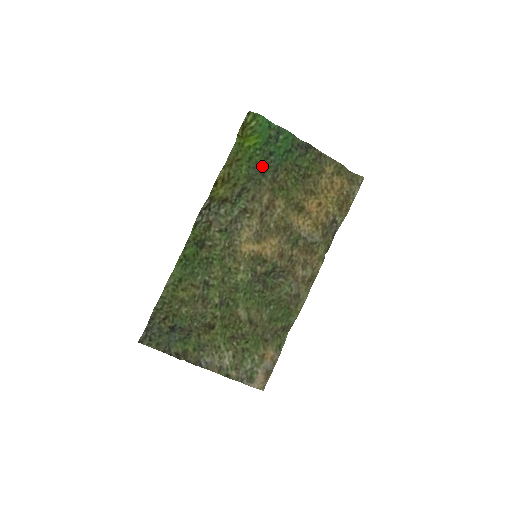
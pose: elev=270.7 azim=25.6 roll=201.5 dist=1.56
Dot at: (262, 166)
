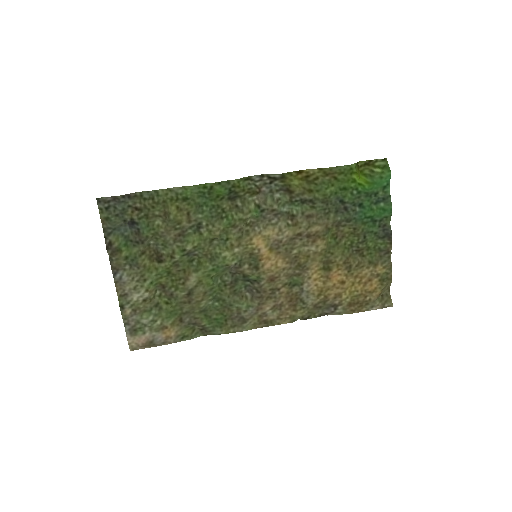
Dot at: (344, 205)
